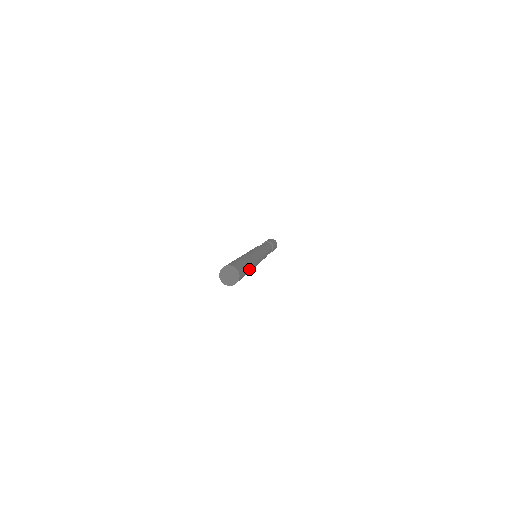
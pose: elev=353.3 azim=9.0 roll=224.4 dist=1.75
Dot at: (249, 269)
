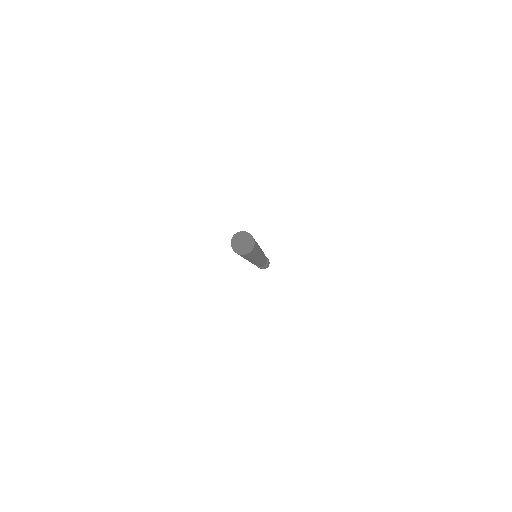
Dot at: (258, 251)
